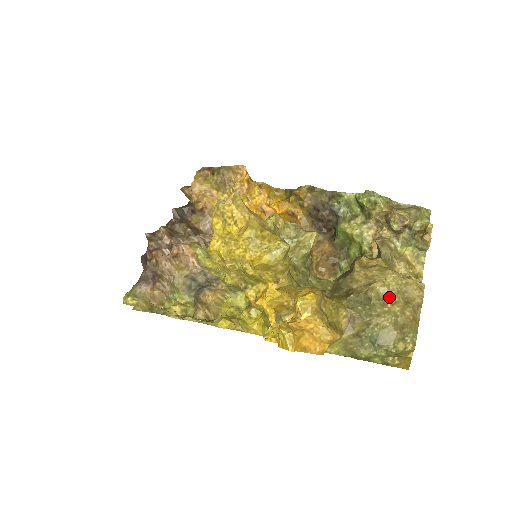
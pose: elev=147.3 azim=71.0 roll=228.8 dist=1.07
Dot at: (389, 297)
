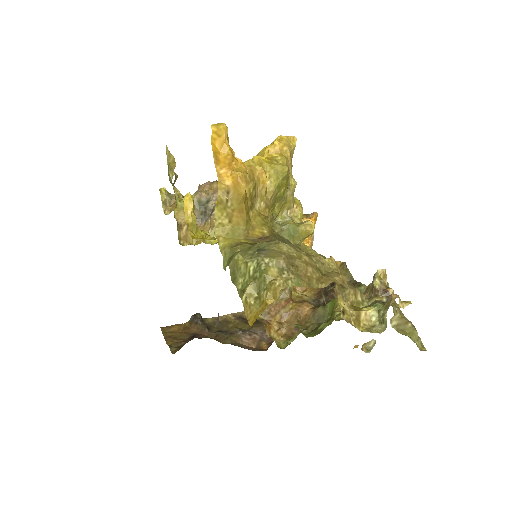
Dot at: (311, 255)
